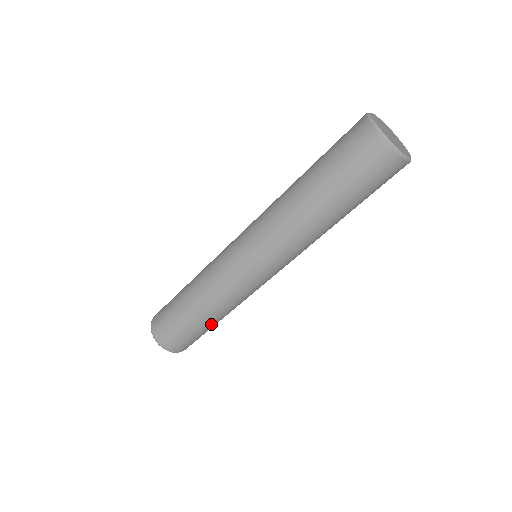
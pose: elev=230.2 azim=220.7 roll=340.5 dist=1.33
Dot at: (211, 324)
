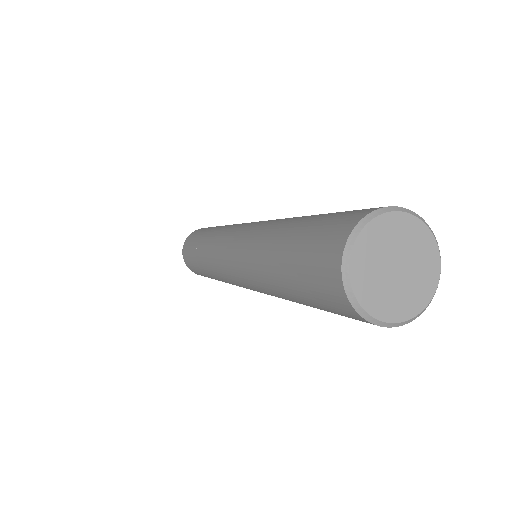
Dot at: occluded
